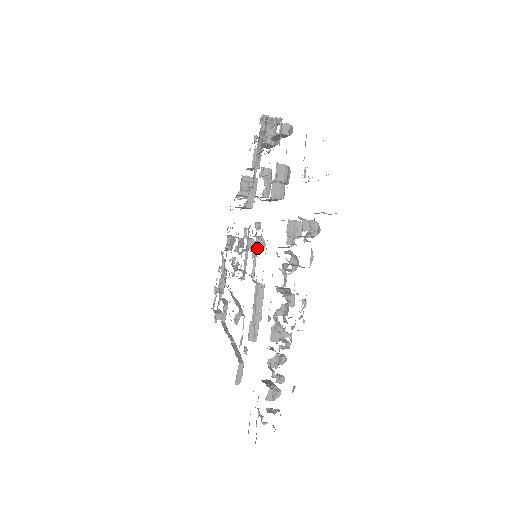
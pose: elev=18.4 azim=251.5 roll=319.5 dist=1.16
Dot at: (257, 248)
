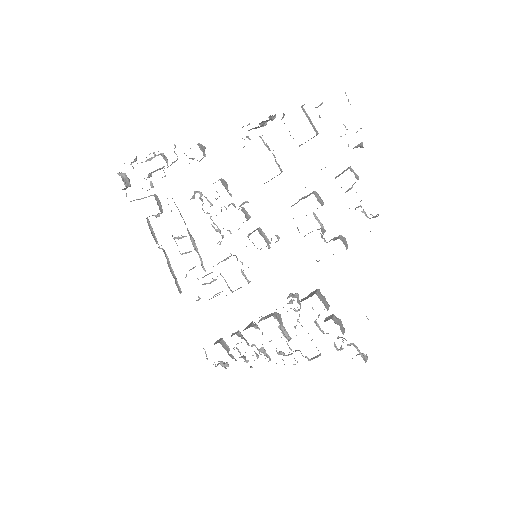
Dot at: occluded
